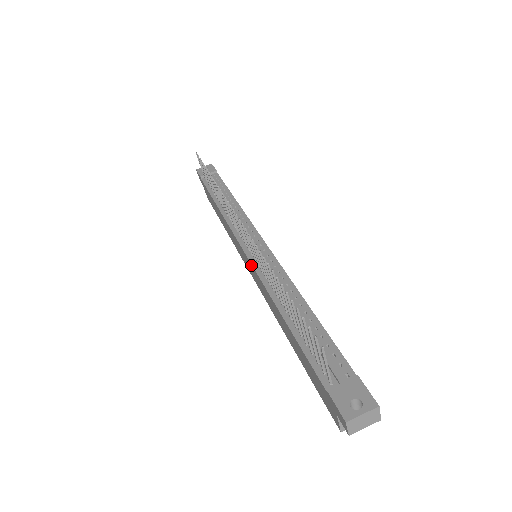
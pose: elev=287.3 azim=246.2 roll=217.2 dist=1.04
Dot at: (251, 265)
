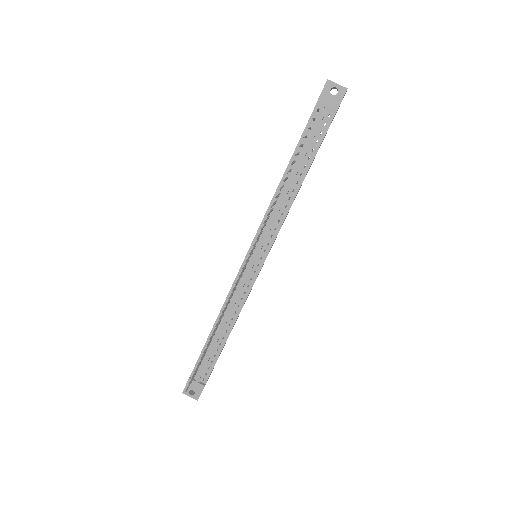
Dot at: (238, 272)
